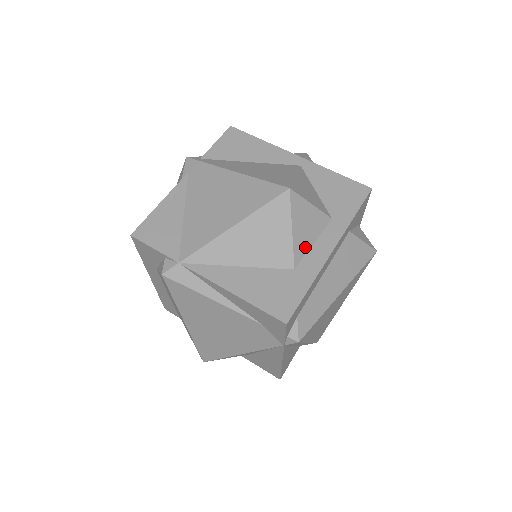
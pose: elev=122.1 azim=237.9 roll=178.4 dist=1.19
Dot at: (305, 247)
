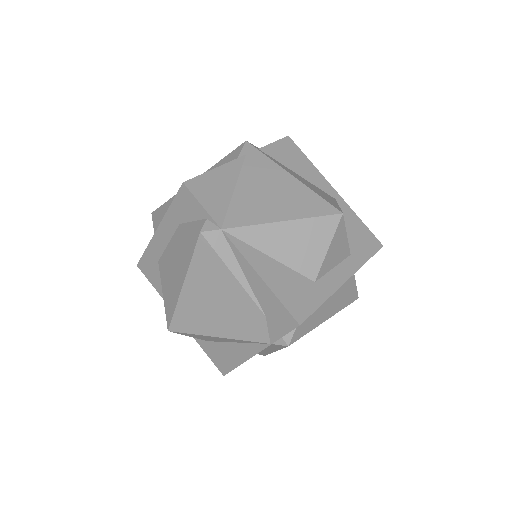
Dot at: (328, 267)
